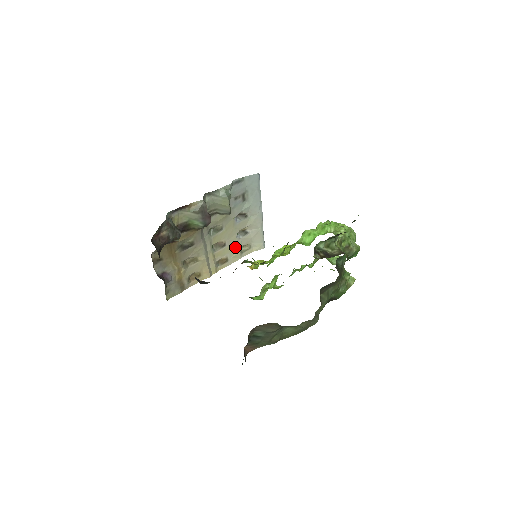
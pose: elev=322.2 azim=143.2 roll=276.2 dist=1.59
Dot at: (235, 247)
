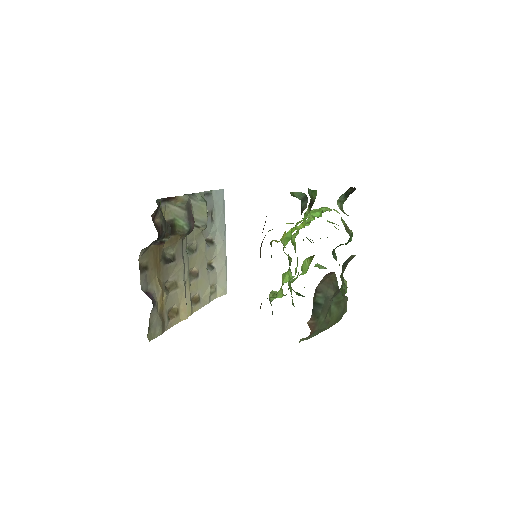
Dot at: (205, 283)
